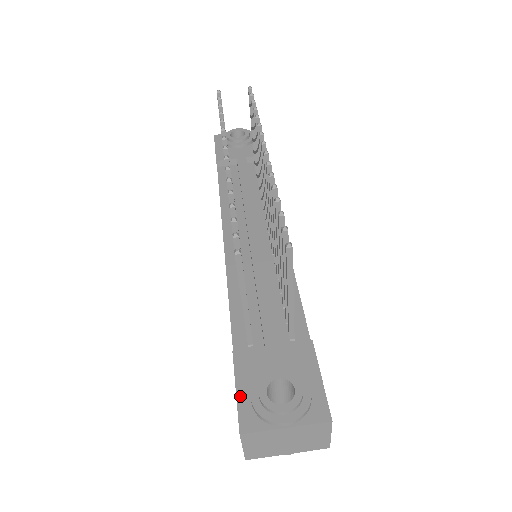
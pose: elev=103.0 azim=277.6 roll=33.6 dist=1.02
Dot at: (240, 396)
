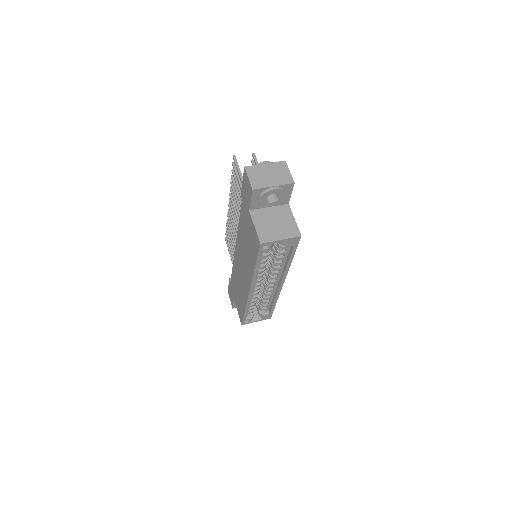
Dot at: occluded
